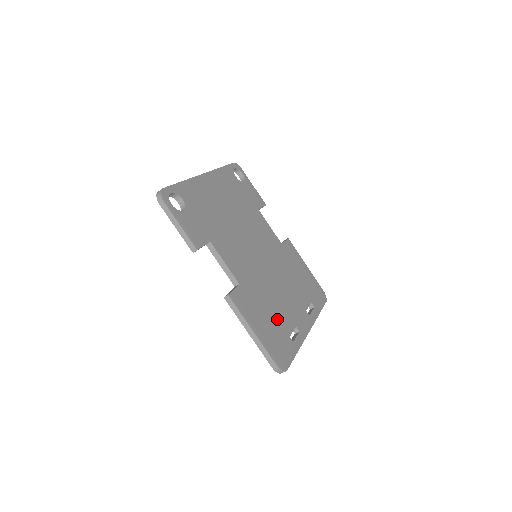
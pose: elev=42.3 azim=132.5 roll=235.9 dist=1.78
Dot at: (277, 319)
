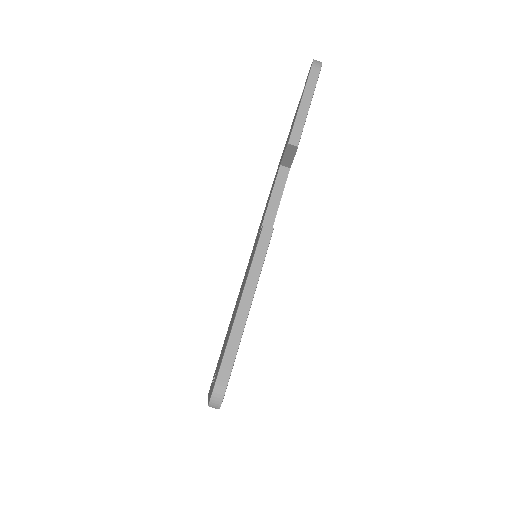
Dot at: occluded
